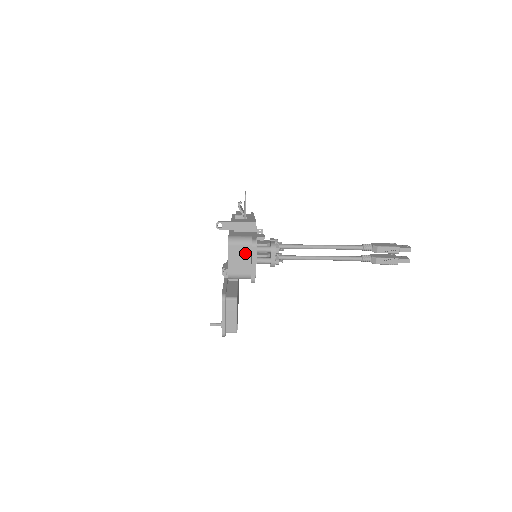
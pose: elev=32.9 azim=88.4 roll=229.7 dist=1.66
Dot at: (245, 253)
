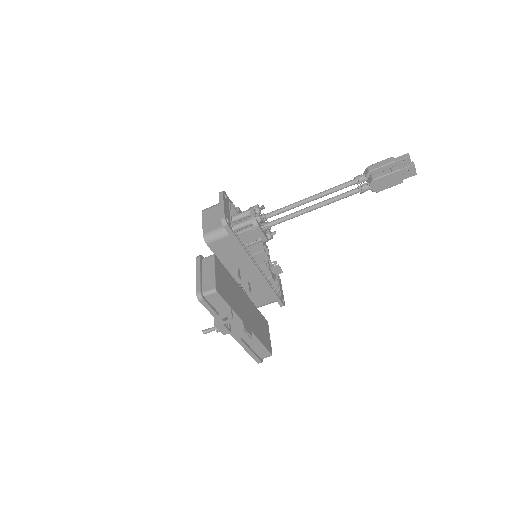
Dot at: (218, 211)
